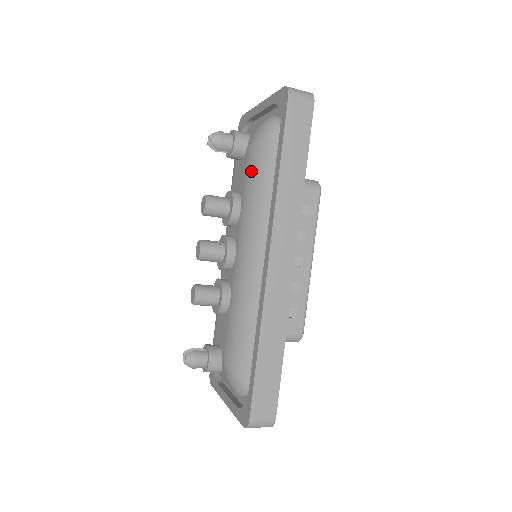
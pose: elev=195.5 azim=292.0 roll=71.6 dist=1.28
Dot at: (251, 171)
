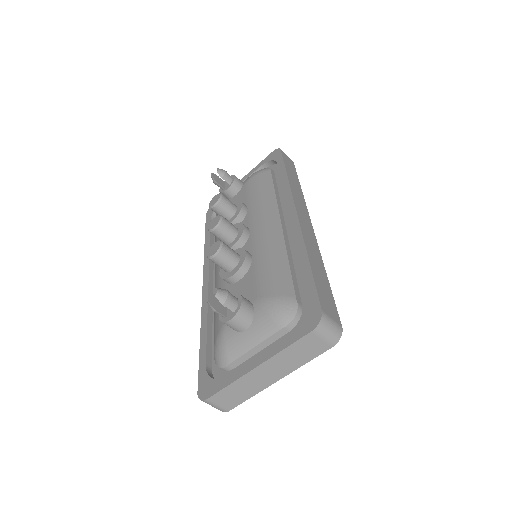
Dot at: (254, 187)
